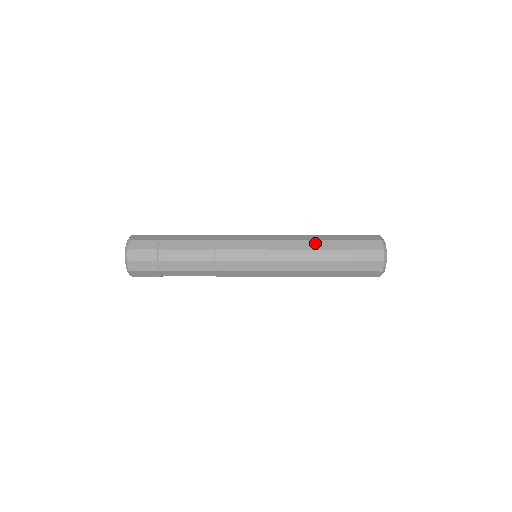
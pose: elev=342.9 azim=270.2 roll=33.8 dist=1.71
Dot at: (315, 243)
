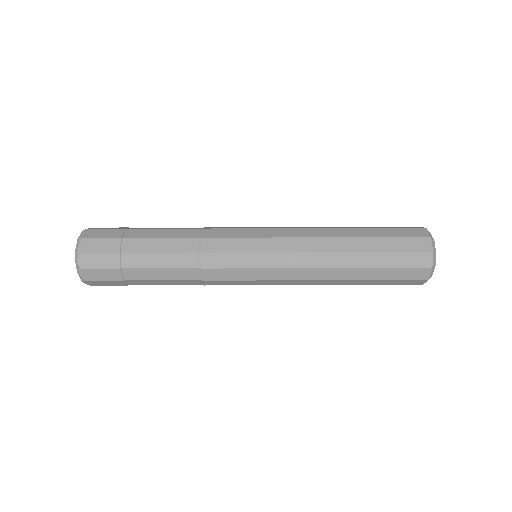
Dot at: (338, 258)
